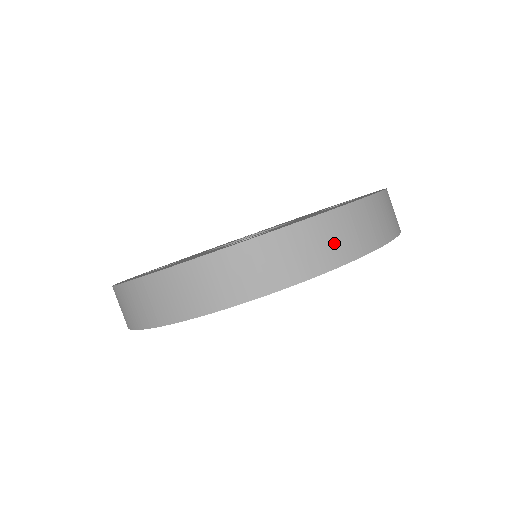
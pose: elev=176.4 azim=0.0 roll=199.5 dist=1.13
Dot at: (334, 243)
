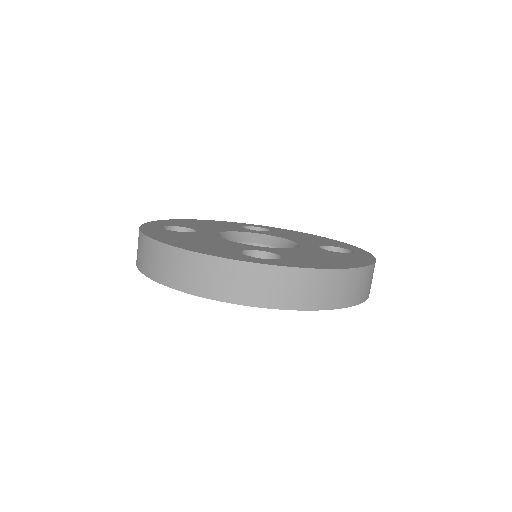
Dot at: (321, 293)
